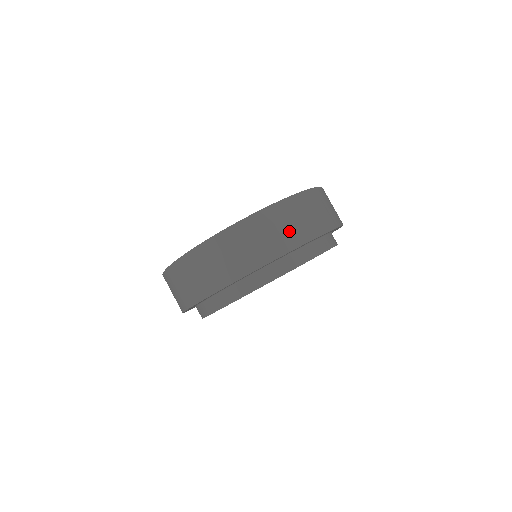
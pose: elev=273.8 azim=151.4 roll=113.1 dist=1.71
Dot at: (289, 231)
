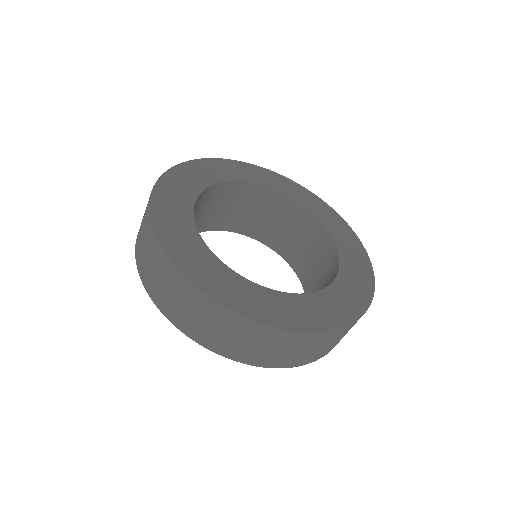
Dot at: occluded
